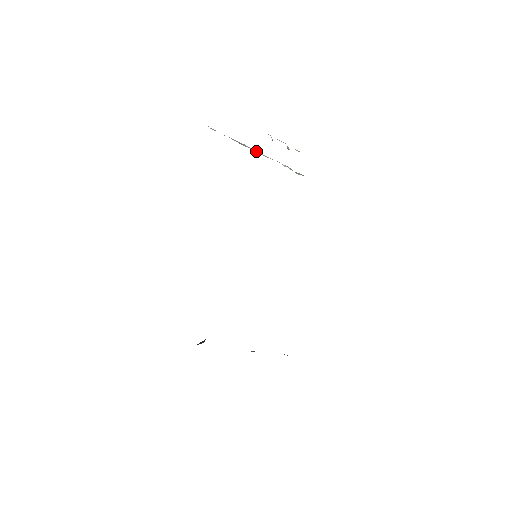
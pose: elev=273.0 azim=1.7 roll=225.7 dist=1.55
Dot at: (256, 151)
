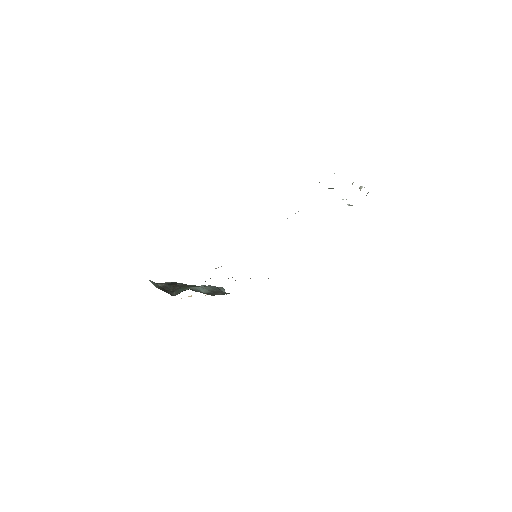
Dot at: occluded
